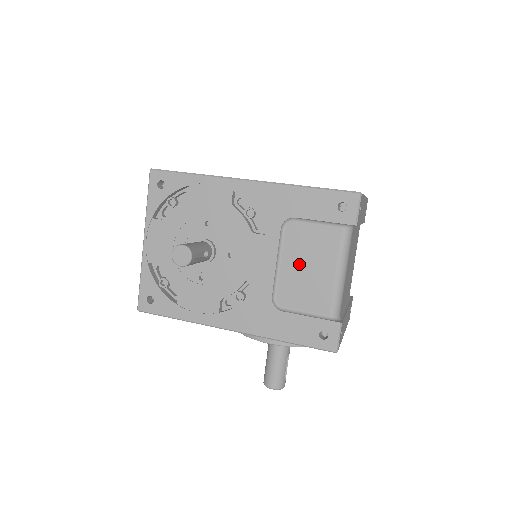
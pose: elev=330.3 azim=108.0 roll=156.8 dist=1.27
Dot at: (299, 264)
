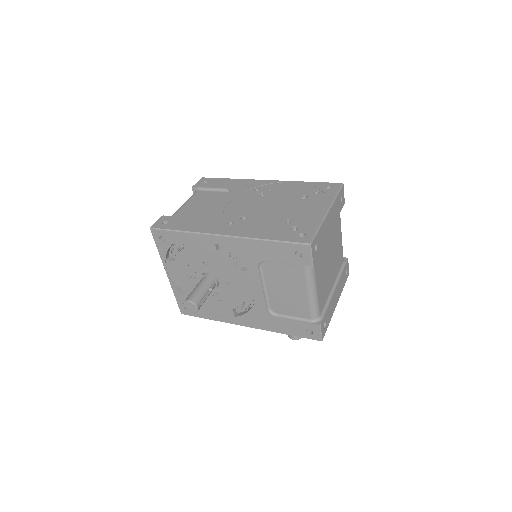
Dot at: (280, 288)
